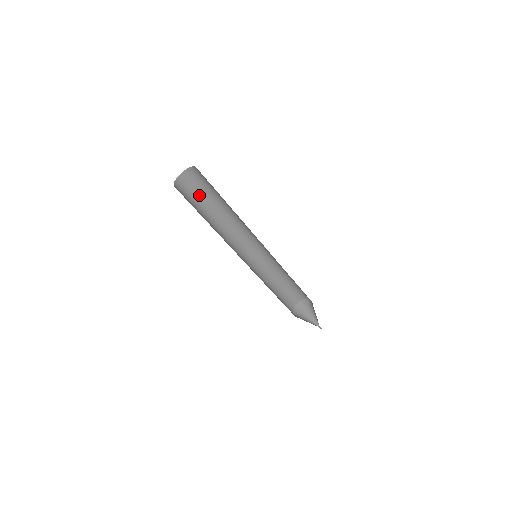
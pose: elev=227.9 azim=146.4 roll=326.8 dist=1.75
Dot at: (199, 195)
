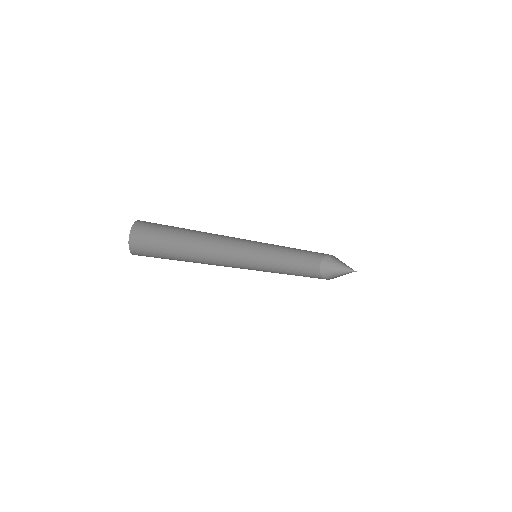
Dot at: (169, 227)
